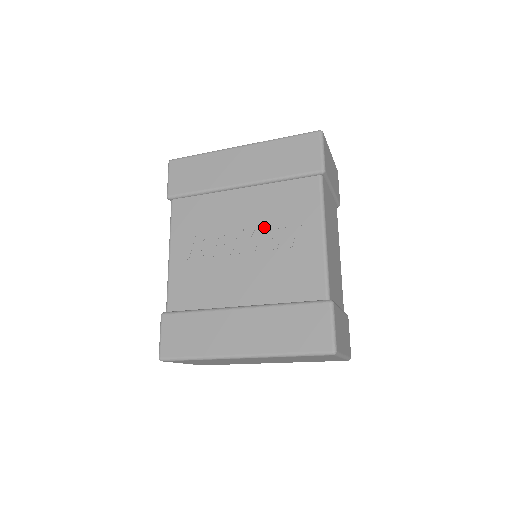
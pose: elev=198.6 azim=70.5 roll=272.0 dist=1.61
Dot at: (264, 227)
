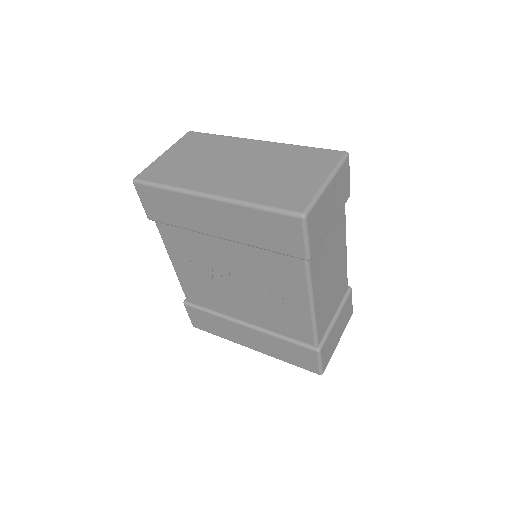
Dot at: (253, 280)
